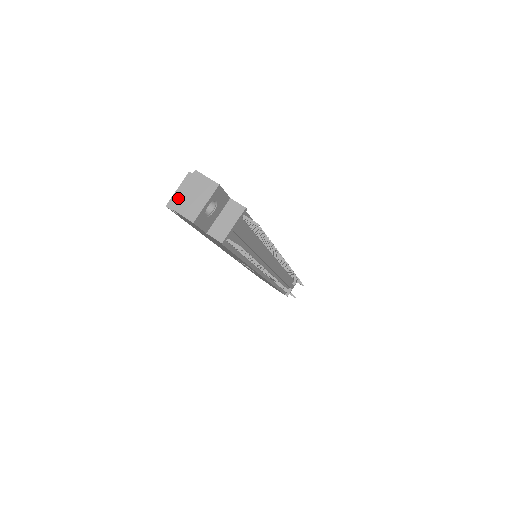
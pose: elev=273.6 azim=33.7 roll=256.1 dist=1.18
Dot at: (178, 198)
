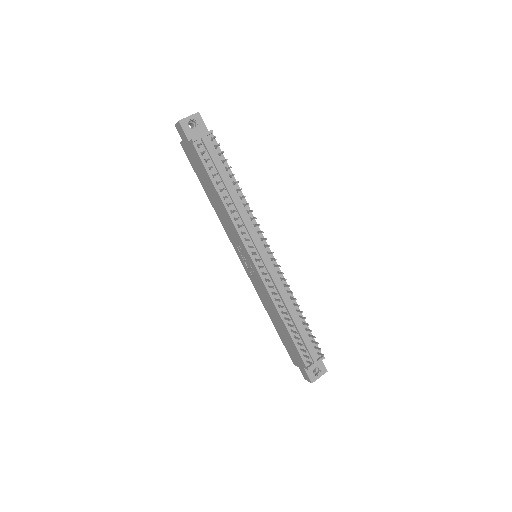
Dot at: occluded
